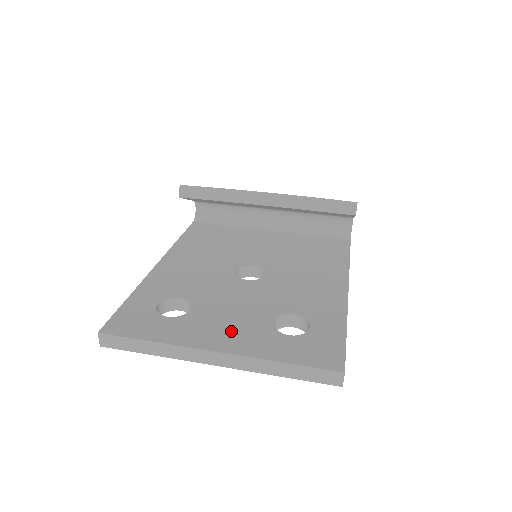
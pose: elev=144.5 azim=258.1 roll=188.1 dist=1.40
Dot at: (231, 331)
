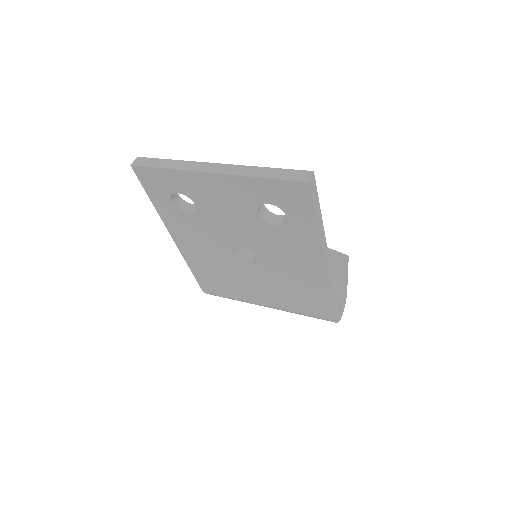
Dot at: occluded
